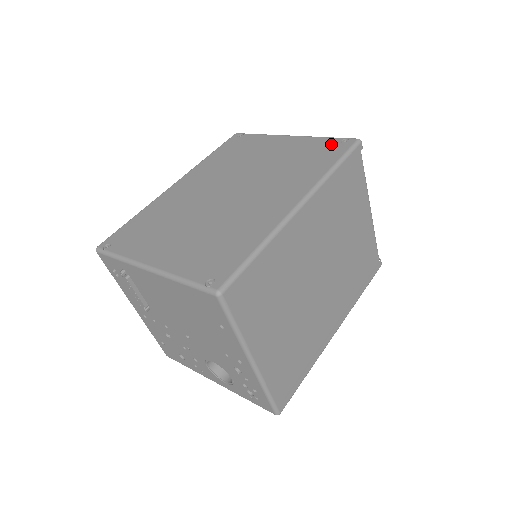
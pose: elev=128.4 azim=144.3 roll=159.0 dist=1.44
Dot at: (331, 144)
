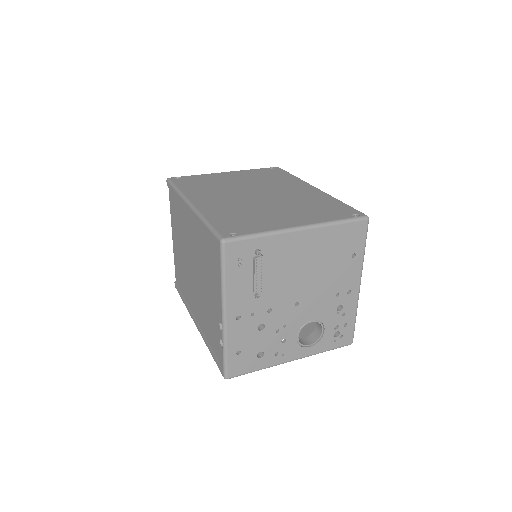
Dot at: (267, 170)
